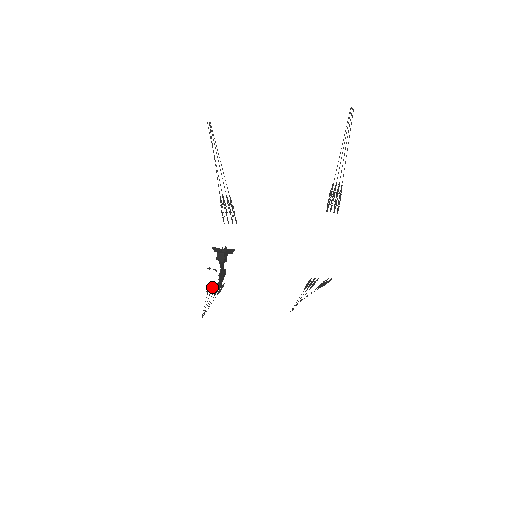
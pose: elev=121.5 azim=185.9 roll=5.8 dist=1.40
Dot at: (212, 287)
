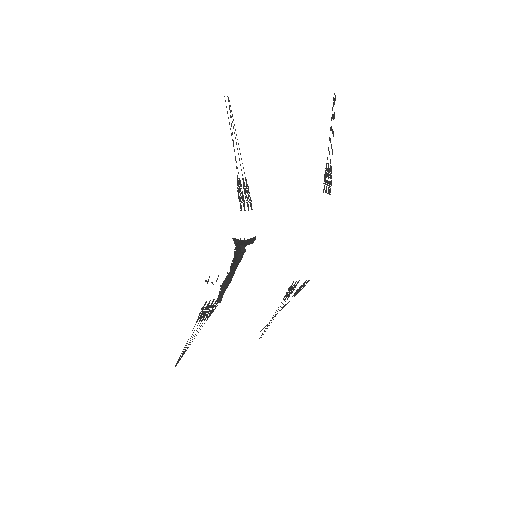
Dot at: (207, 307)
